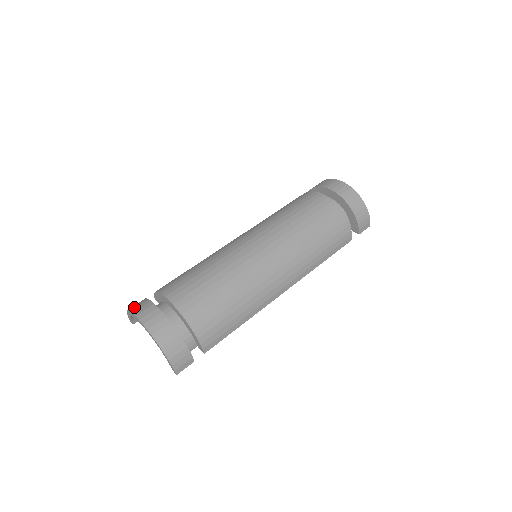
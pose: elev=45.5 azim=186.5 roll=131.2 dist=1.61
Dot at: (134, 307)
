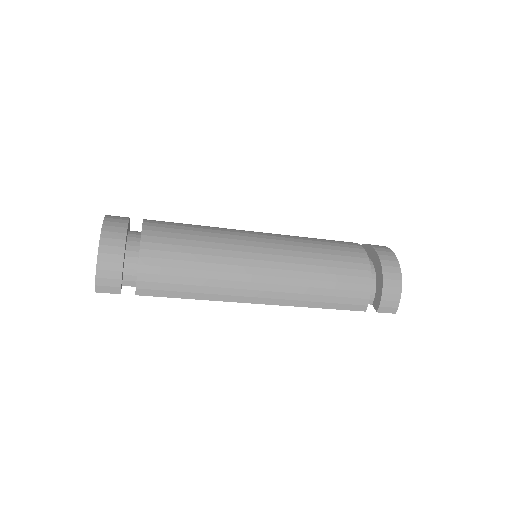
Dot at: occluded
